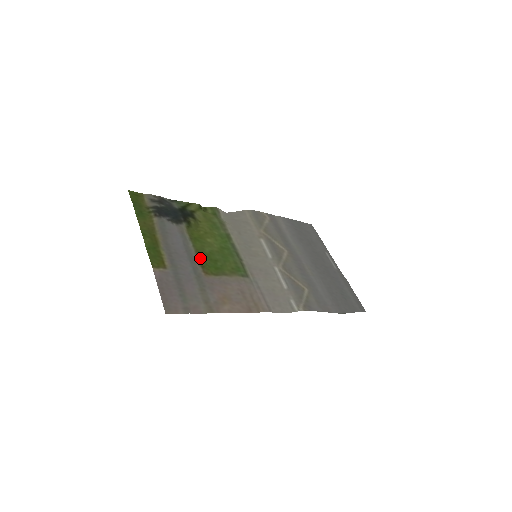
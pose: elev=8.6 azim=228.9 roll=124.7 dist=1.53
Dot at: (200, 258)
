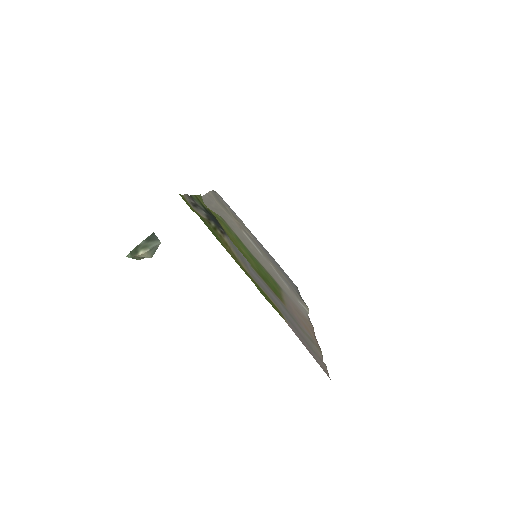
Dot at: (266, 282)
